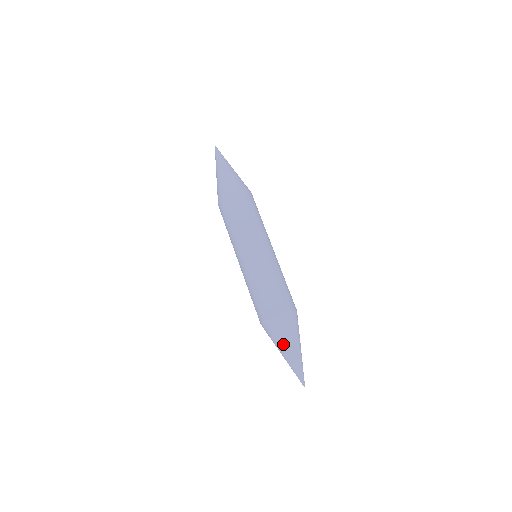
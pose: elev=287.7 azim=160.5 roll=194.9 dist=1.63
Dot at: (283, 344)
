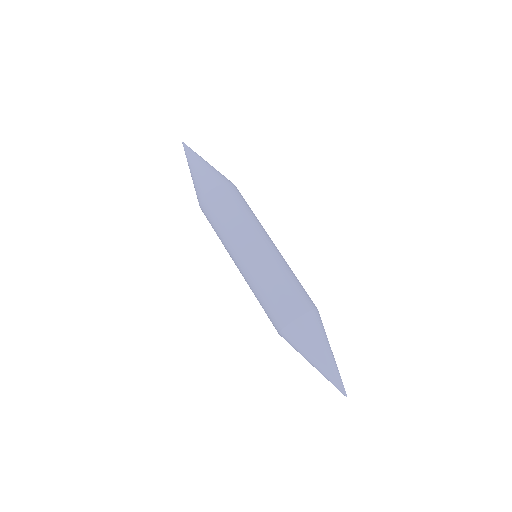
Dot at: (307, 354)
